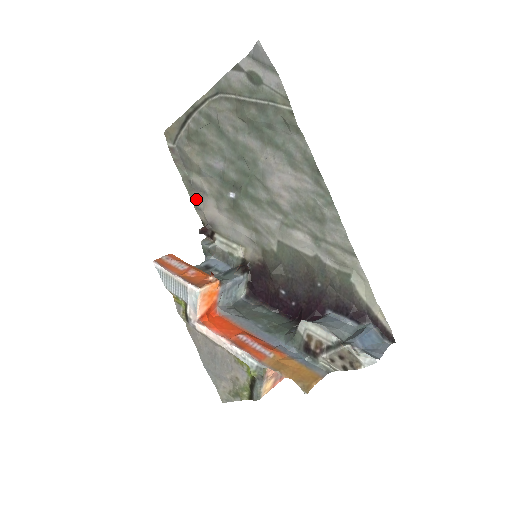
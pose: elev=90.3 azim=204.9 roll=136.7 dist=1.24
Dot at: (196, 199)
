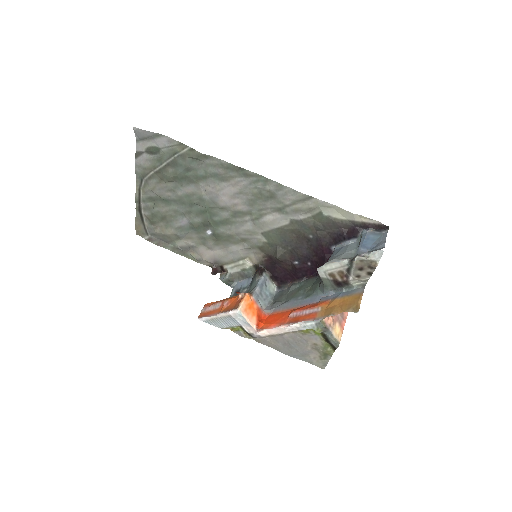
Dot at: (192, 256)
